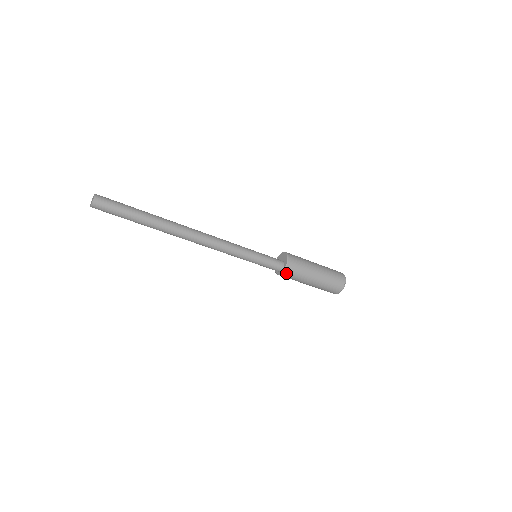
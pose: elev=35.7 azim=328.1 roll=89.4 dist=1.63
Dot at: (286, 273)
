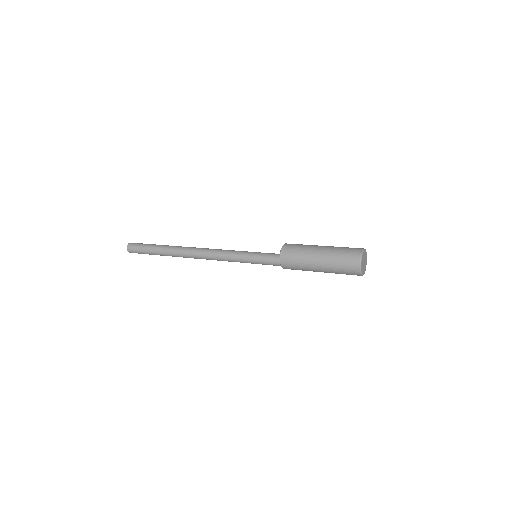
Dot at: (286, 268)
